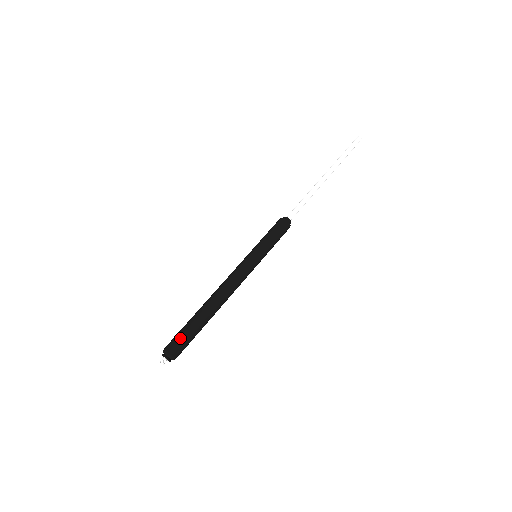
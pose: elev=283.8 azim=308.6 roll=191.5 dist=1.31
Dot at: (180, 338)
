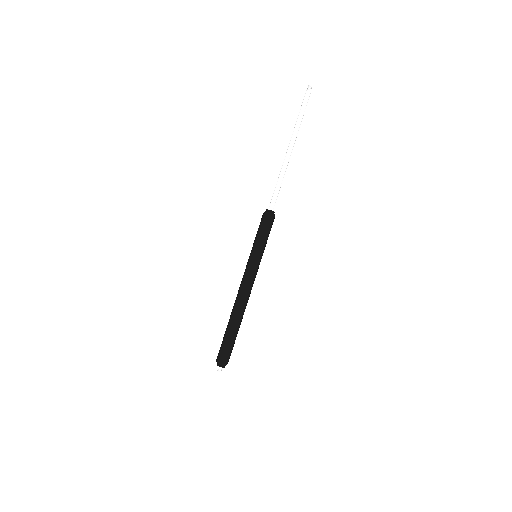
Dot at: (223, 349)
